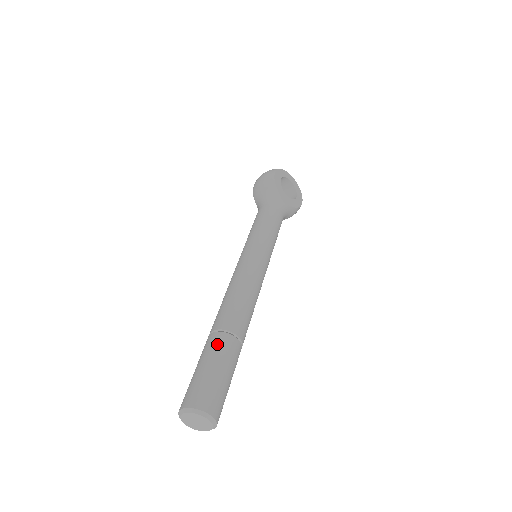
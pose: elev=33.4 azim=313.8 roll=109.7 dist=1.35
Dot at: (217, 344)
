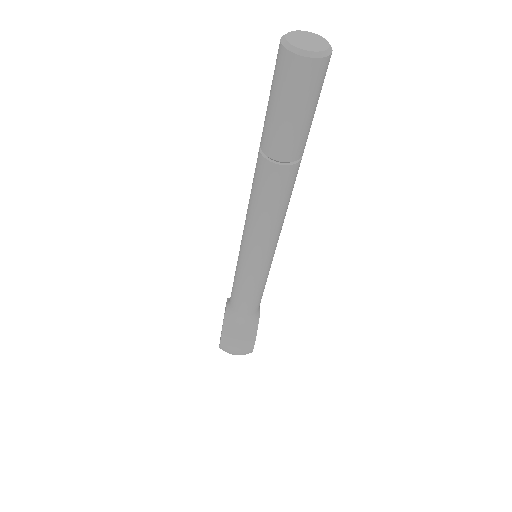
Dot at: occluded
